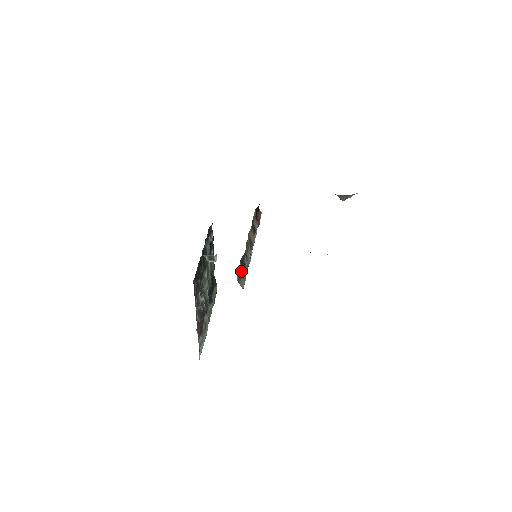
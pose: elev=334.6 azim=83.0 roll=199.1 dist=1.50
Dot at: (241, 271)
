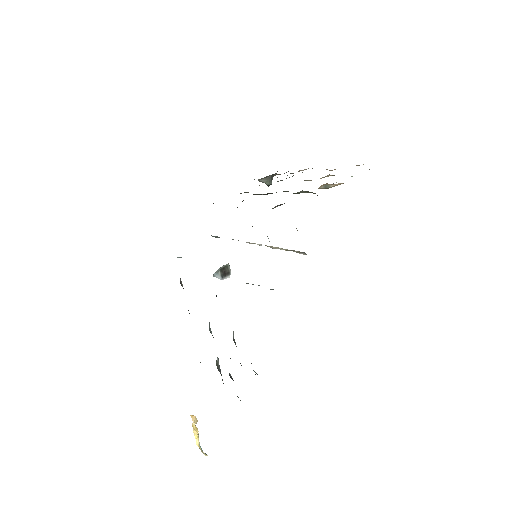
Dot at: occluded
